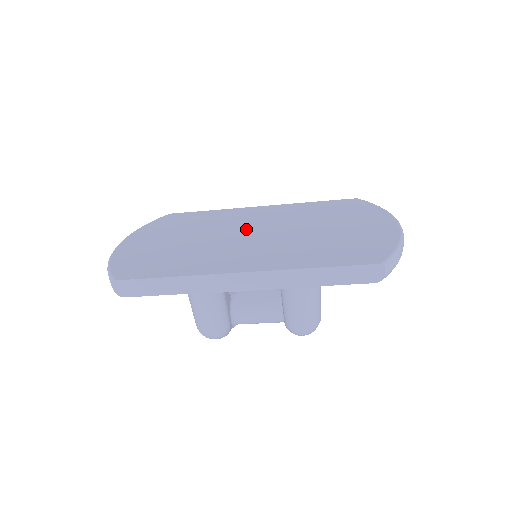
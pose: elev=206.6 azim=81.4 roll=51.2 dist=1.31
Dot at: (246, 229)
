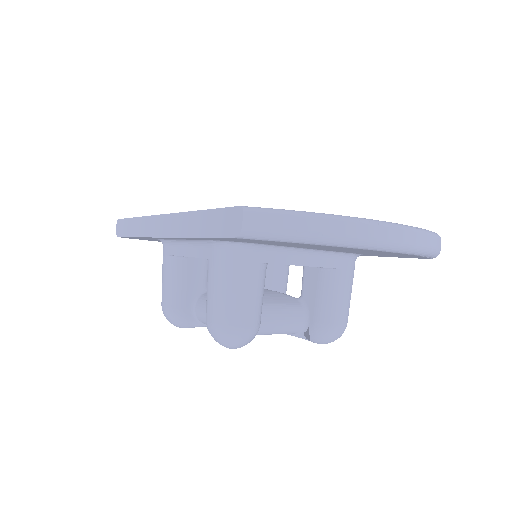
Dot at: occluded
